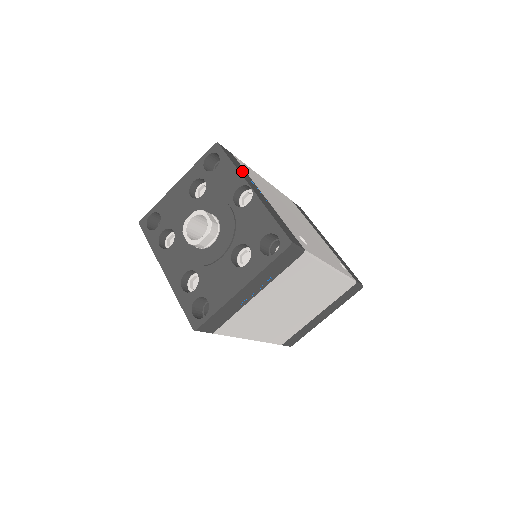
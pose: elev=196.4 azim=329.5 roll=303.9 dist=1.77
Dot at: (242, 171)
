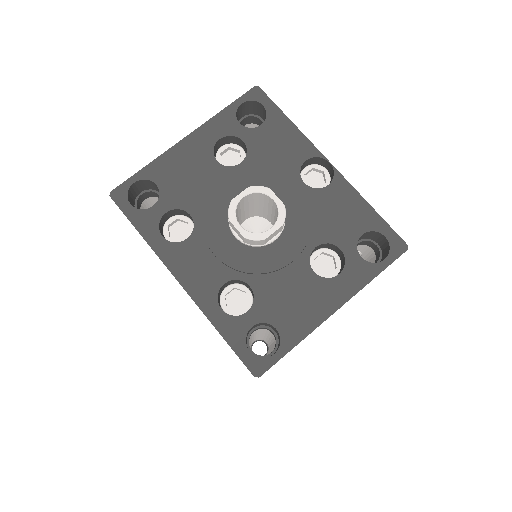
Dot at: occluded
